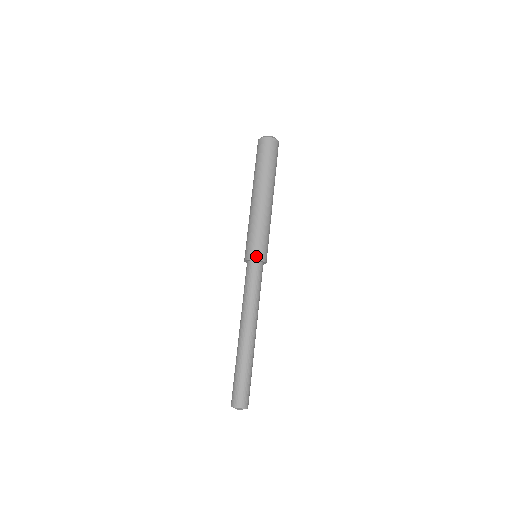
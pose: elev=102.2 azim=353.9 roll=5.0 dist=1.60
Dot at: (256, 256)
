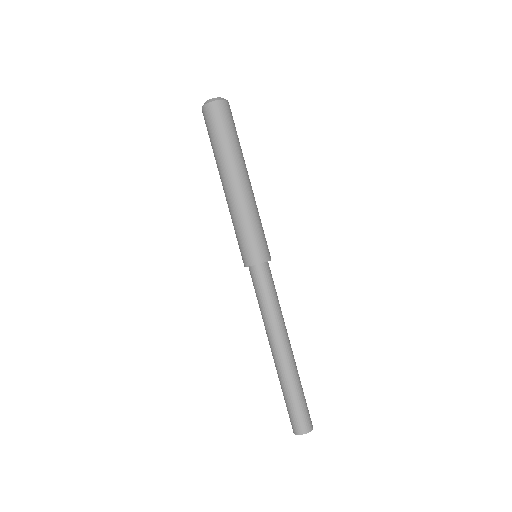
Dot at: (251, 261)
